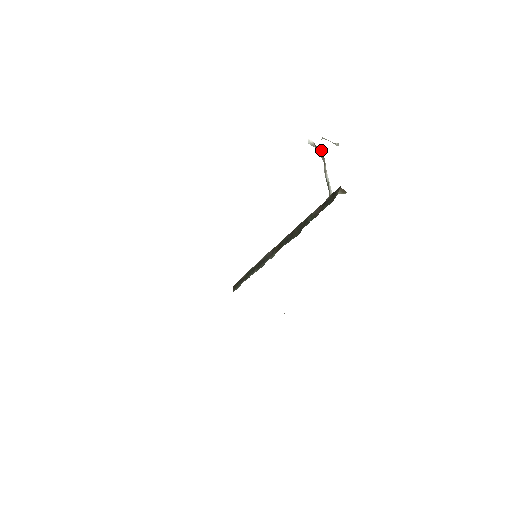
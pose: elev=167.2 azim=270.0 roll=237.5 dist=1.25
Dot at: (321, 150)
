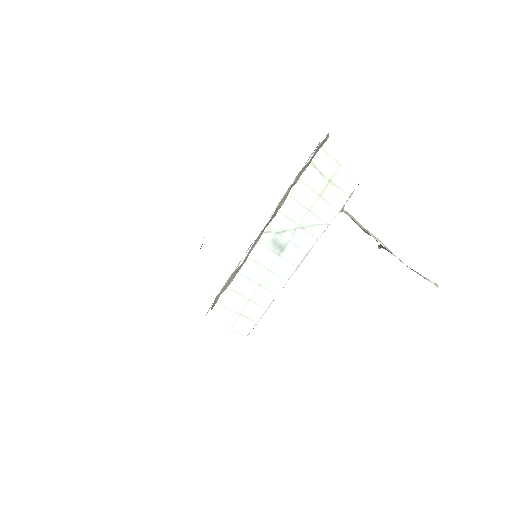
Dot at: (389, 251)
